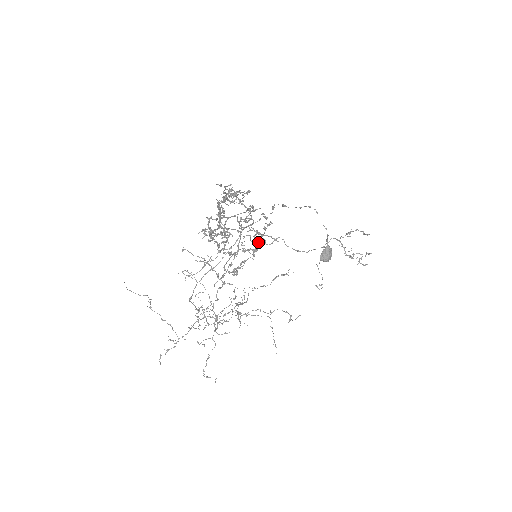
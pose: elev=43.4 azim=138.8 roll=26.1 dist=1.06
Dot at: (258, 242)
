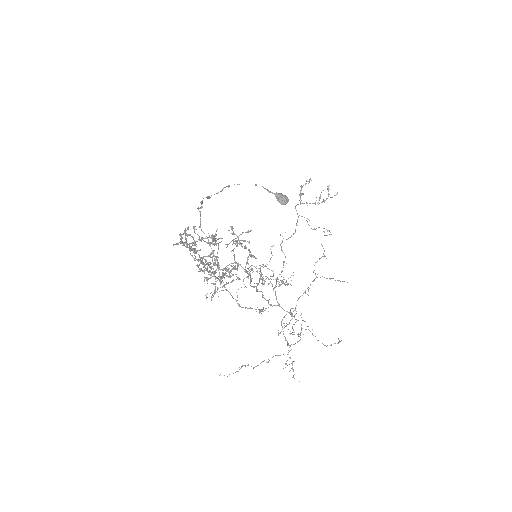
Dot at: (239, 242)
